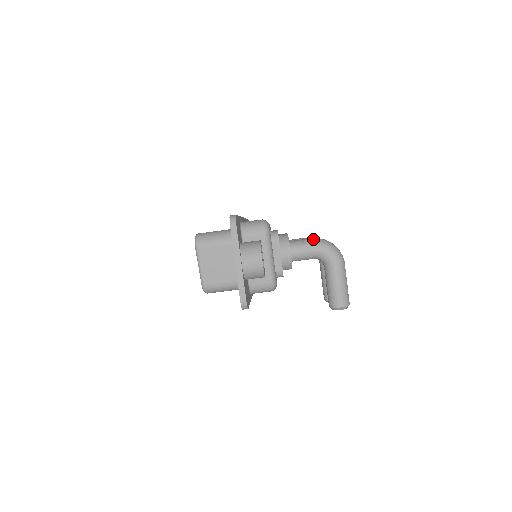
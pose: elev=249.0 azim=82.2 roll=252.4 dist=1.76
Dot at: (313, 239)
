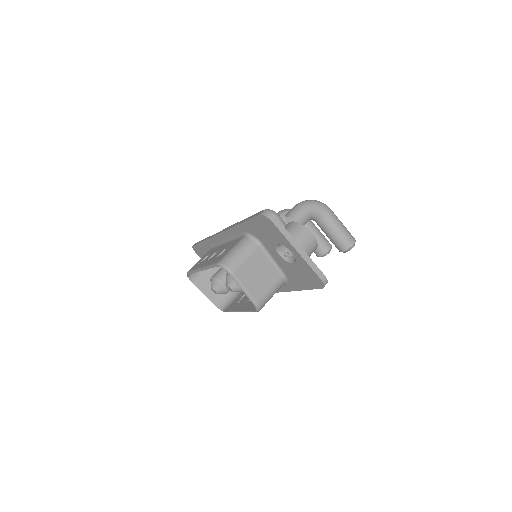
Dot at: (298, 205)
